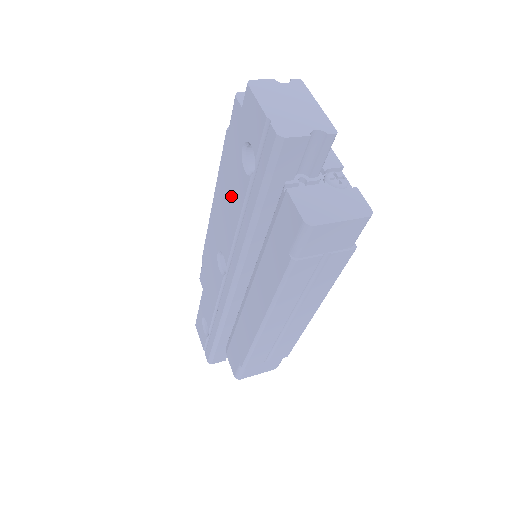
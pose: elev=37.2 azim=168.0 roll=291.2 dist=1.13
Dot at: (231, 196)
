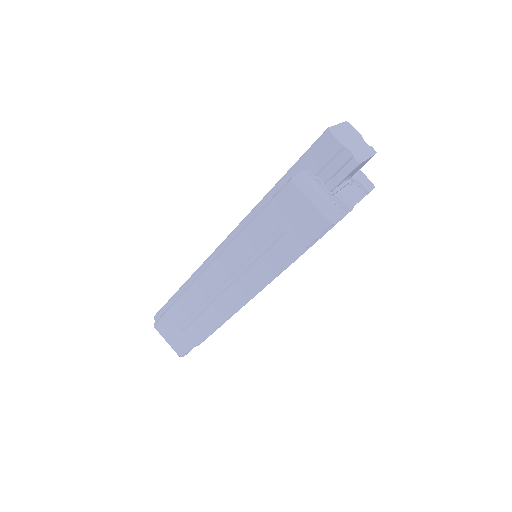
Dot at: occluded
